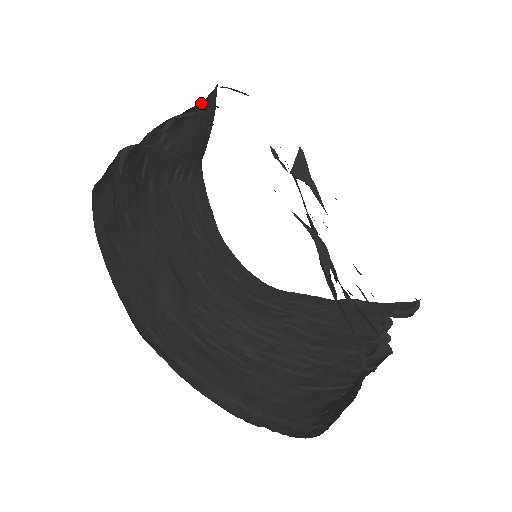
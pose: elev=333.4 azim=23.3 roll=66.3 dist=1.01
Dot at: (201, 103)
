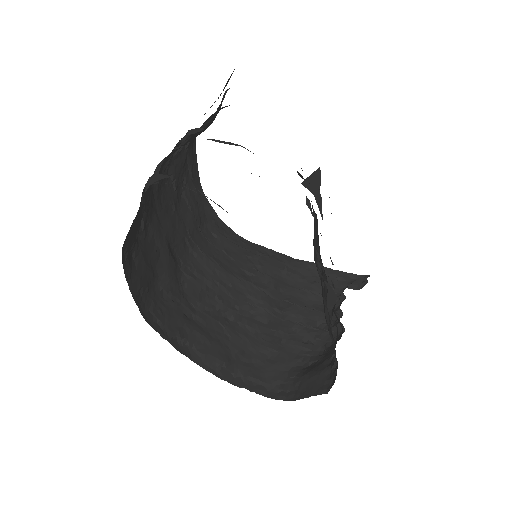
Dot at: occluded
